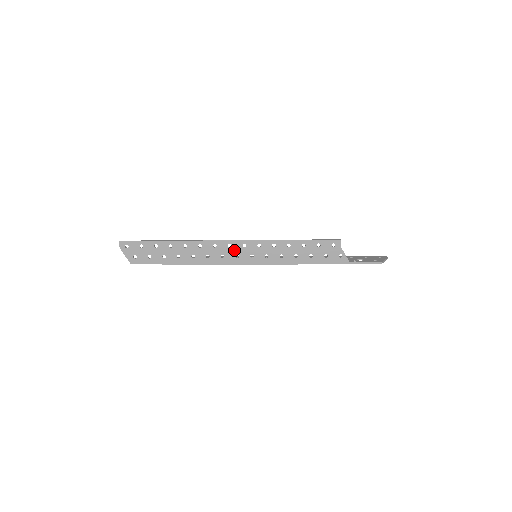
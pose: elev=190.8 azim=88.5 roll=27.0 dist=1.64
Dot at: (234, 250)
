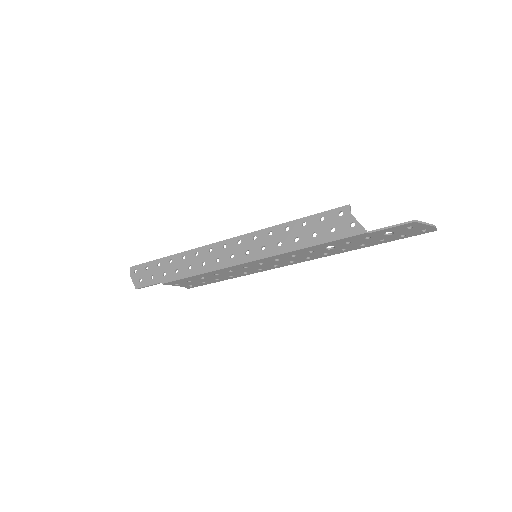
Dot at: (229, 250)
